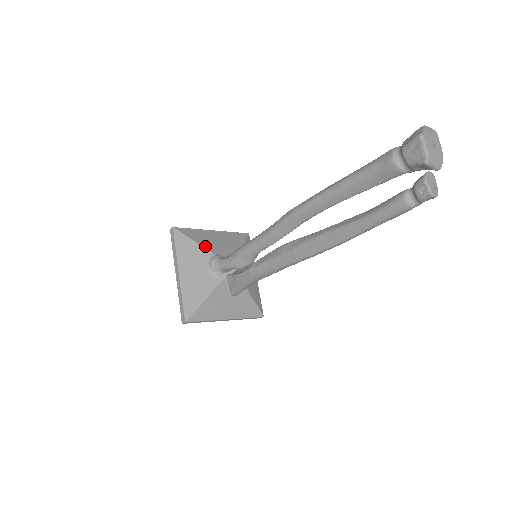
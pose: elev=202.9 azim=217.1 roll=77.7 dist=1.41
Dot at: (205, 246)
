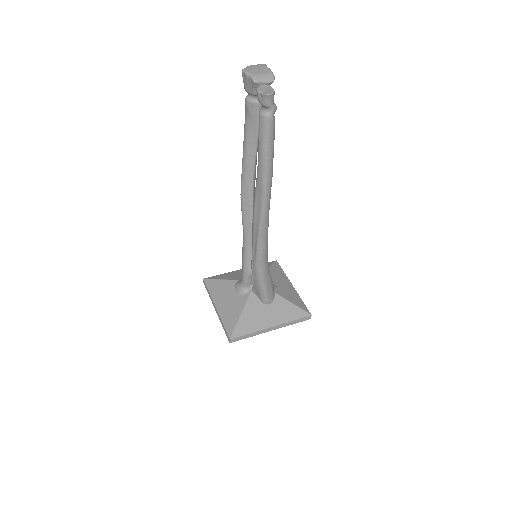
Dot at: (230, 279)
